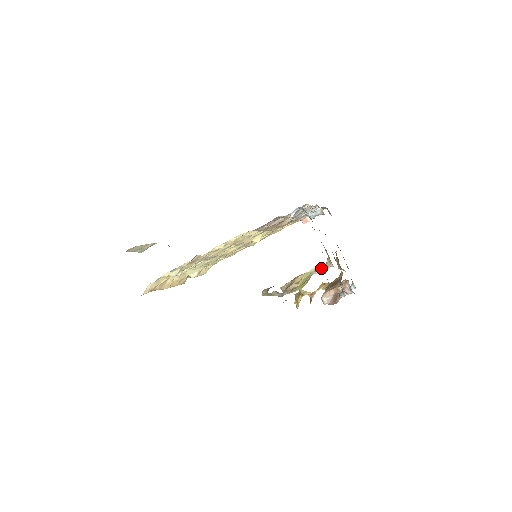
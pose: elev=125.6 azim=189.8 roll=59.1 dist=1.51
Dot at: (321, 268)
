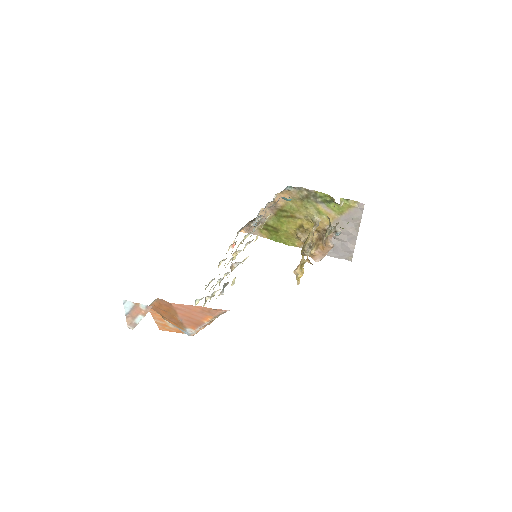
Dot at: (343, 200)
